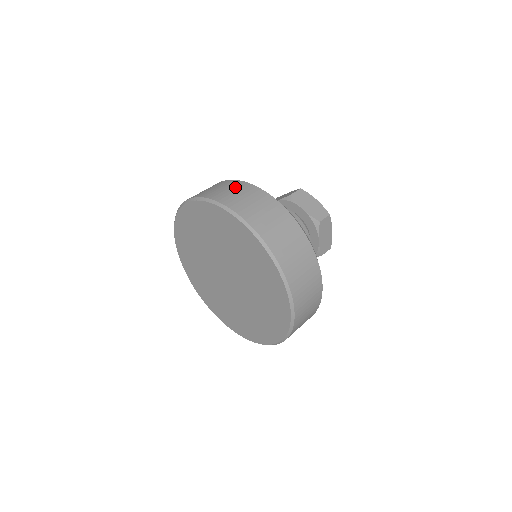
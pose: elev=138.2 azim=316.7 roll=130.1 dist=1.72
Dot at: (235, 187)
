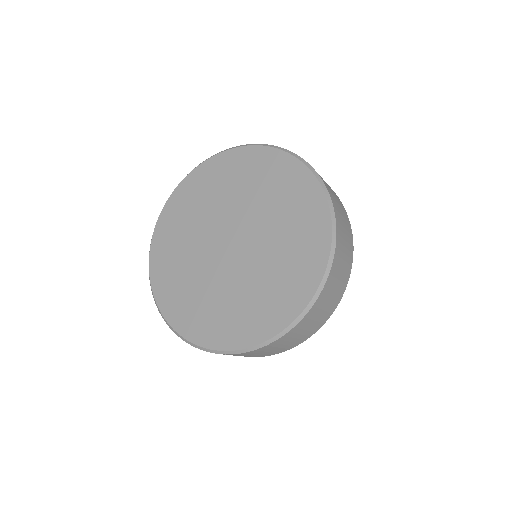
Dot at: occluded
